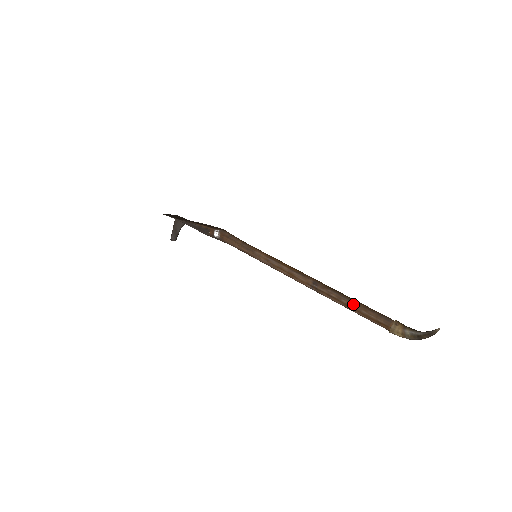
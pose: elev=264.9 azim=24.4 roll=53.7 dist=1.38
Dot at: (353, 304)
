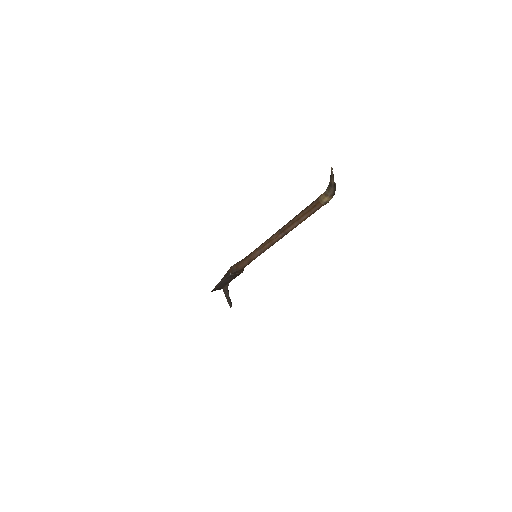
Dot at: (299, 214)
